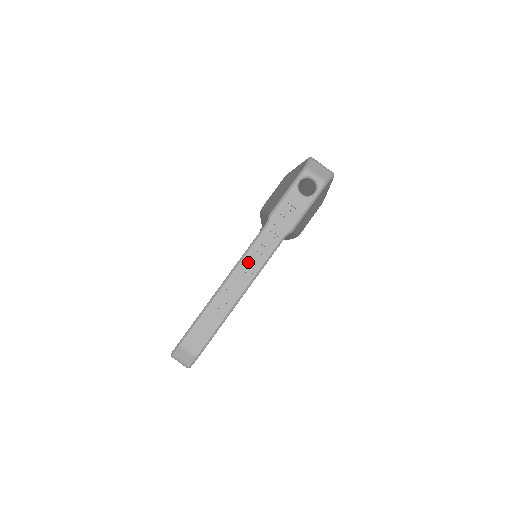
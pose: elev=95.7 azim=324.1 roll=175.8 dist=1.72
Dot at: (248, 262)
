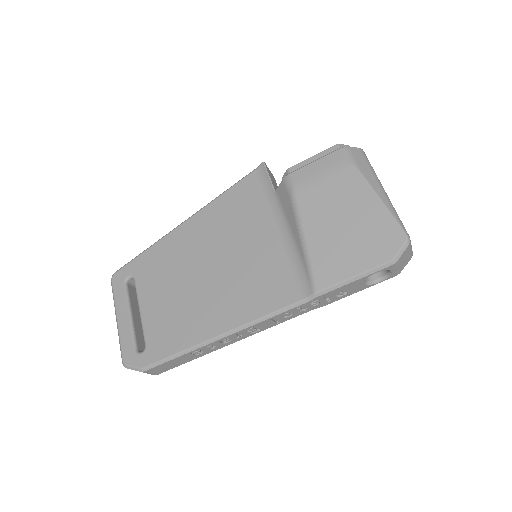
Dot at: (259, 326)
